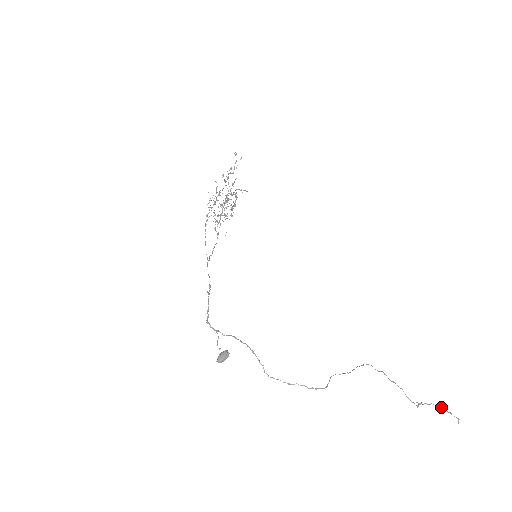
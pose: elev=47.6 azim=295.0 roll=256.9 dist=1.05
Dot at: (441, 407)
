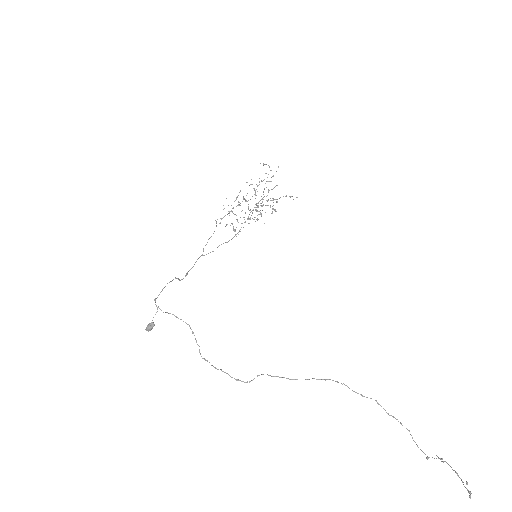
Dot at: (454, 470)
